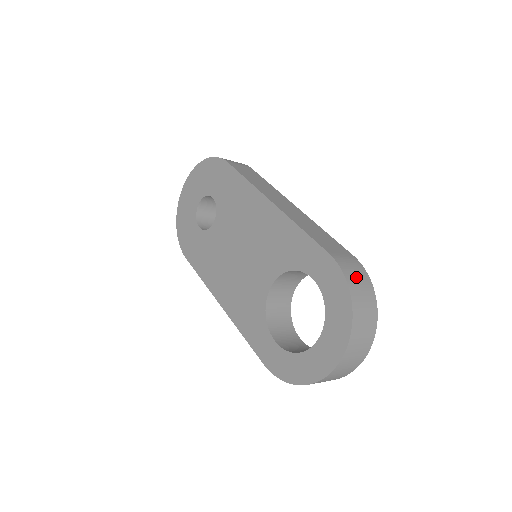
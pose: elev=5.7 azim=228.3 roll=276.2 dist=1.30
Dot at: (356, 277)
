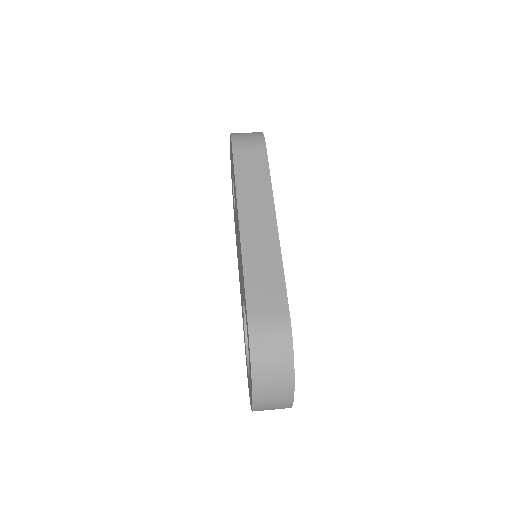
Dot at: (269, 345)
